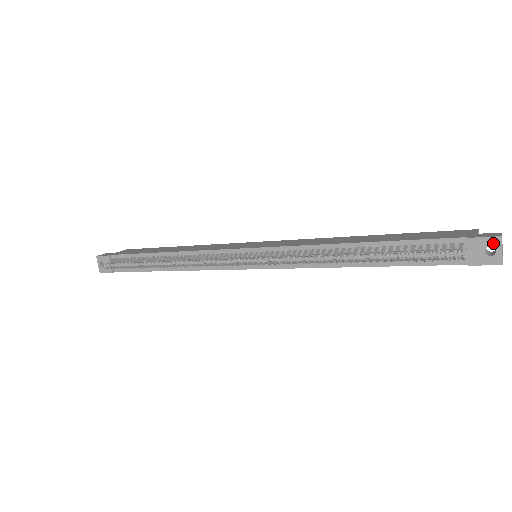
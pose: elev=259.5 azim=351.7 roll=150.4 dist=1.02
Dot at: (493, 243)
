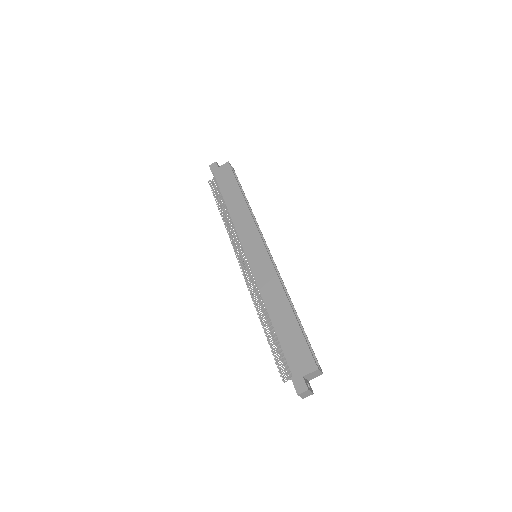
Dot at: (297, 392)
